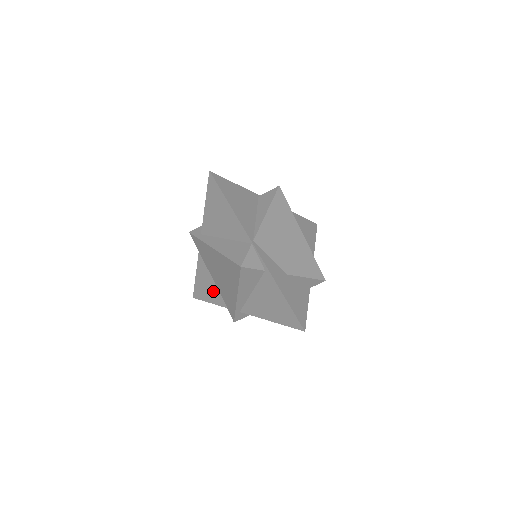
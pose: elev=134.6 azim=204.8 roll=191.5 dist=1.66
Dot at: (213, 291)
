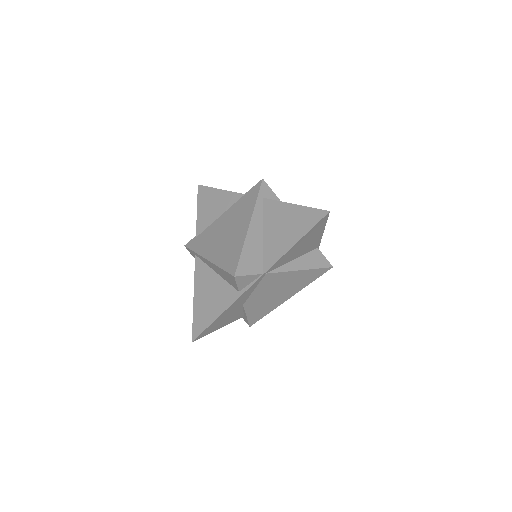
Dot at: (209, 216)
